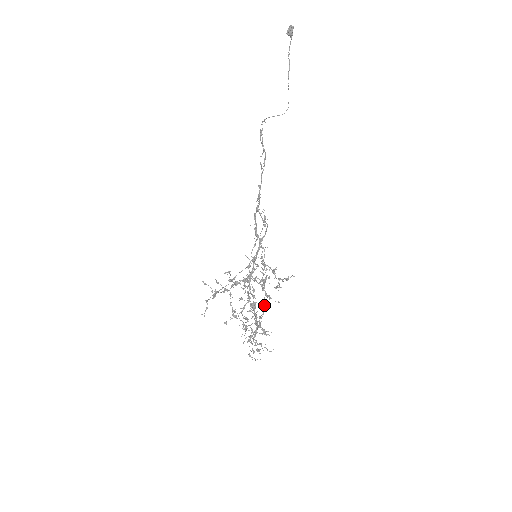
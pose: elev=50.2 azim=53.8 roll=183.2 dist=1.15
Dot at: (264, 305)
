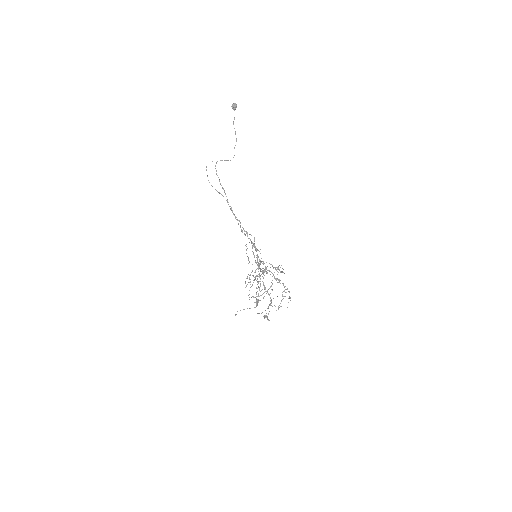
Dot at: occluded
